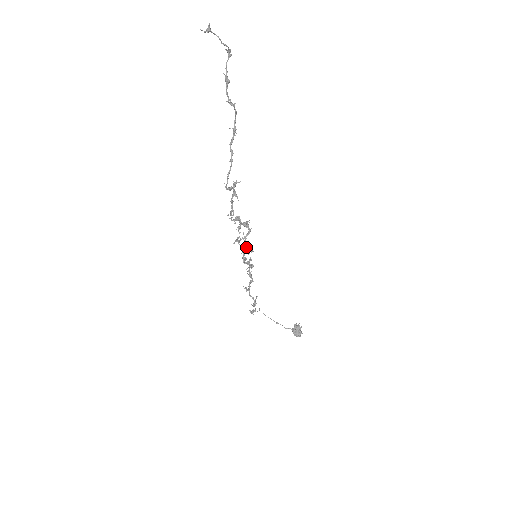
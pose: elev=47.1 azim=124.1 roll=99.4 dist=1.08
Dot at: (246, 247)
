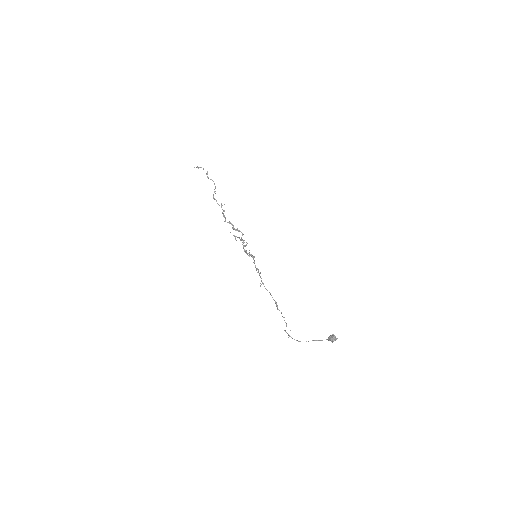
Dot at: (243, 243)
